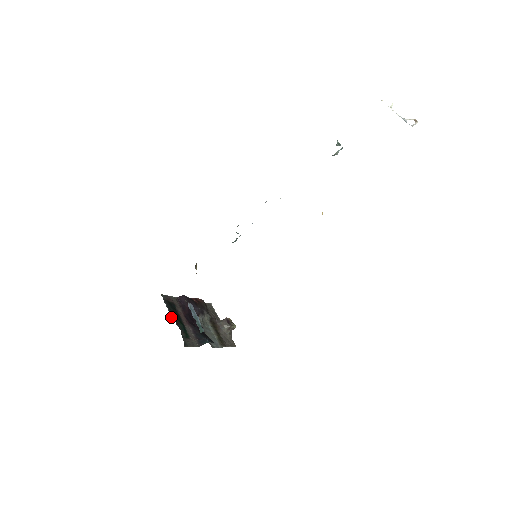
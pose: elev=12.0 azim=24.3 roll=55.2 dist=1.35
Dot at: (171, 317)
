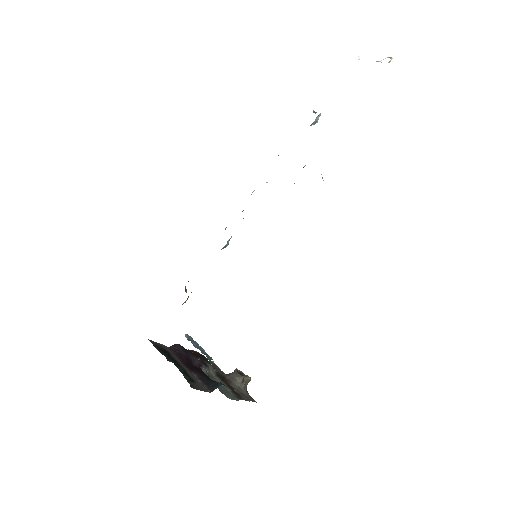
Dot at: occluded
